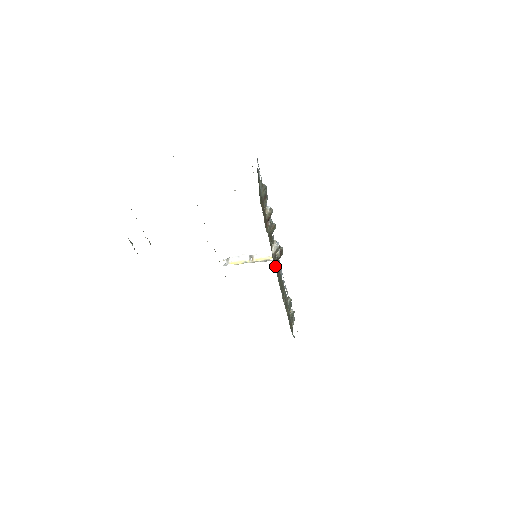
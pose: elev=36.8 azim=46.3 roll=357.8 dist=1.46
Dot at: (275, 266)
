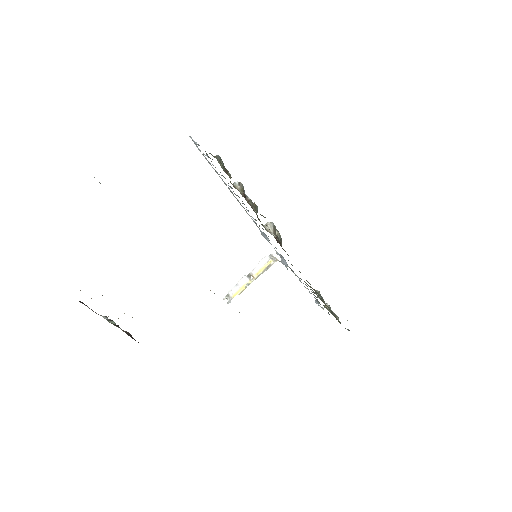
Dot at: occluded
